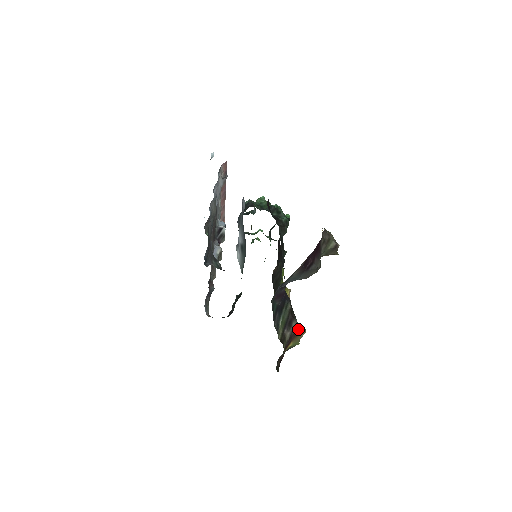
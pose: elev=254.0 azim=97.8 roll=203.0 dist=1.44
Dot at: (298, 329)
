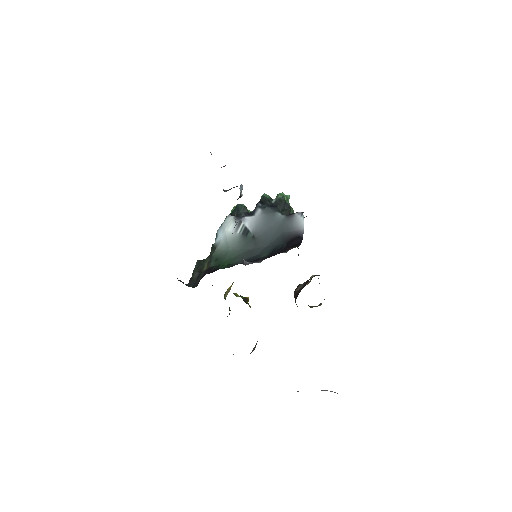
Dot at: occluded
